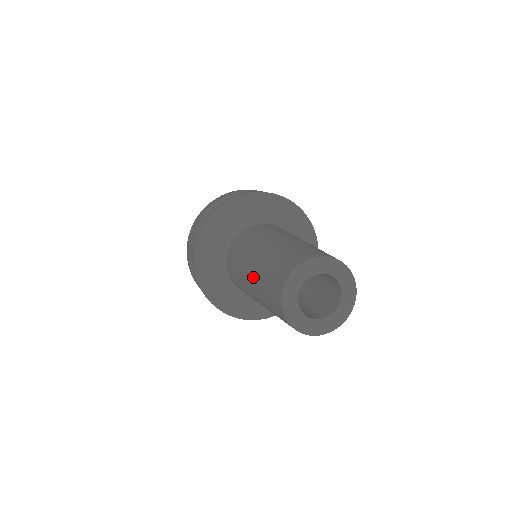
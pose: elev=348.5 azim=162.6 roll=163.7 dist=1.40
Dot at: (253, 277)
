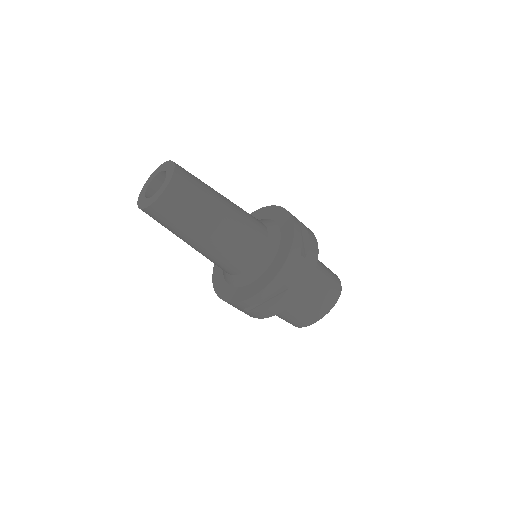
Dot at: occluded
